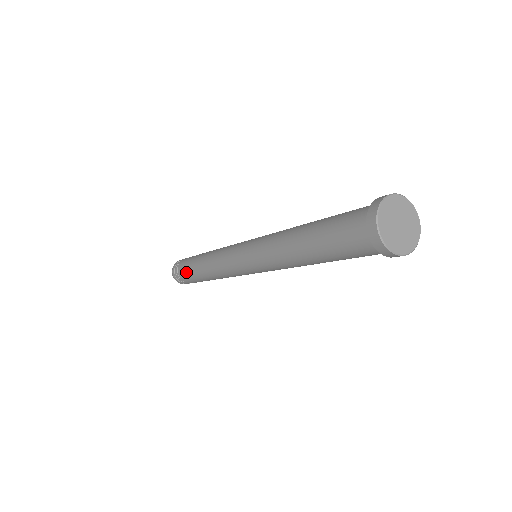
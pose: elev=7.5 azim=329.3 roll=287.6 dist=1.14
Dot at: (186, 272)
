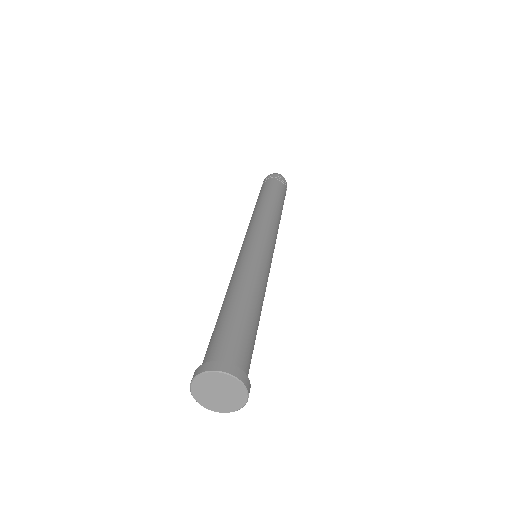
Dot at: occluded
